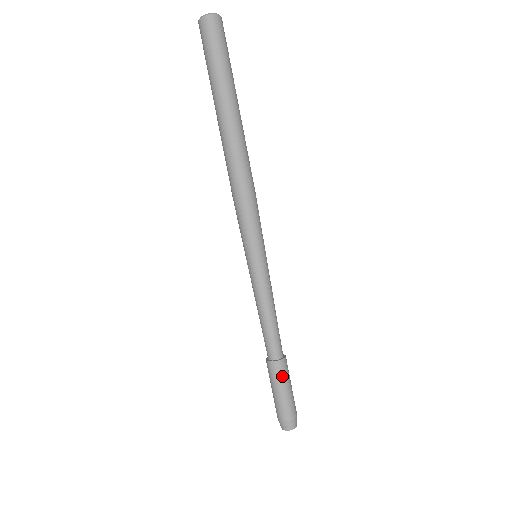
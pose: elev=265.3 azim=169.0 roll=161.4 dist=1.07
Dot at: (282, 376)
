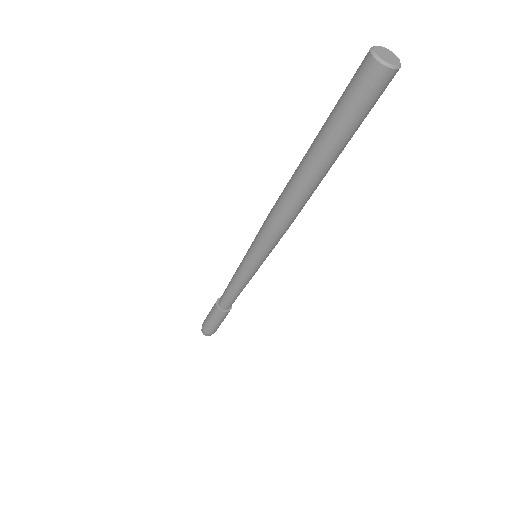
Dot at: (218, 317)
